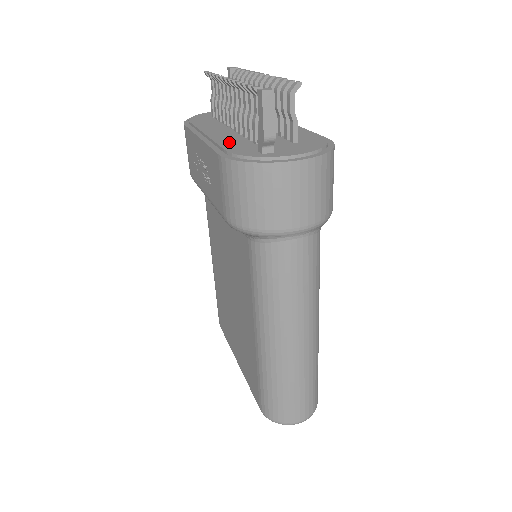
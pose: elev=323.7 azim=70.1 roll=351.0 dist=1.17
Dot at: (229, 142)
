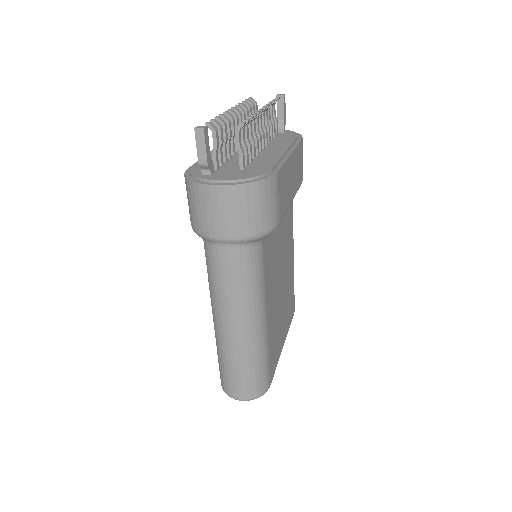
Dot at: occluded
